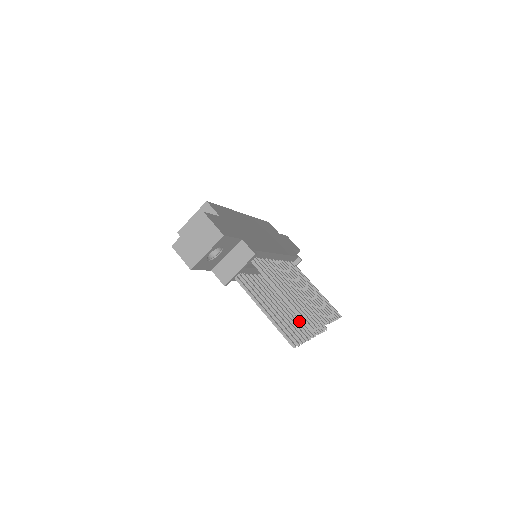
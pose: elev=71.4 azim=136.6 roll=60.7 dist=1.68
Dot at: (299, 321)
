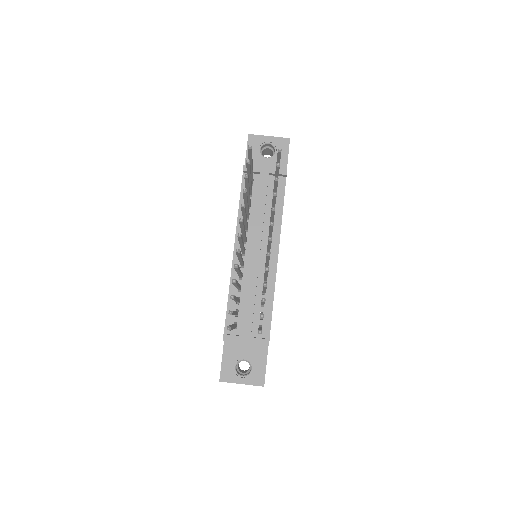
Dot at: (242, 238)
